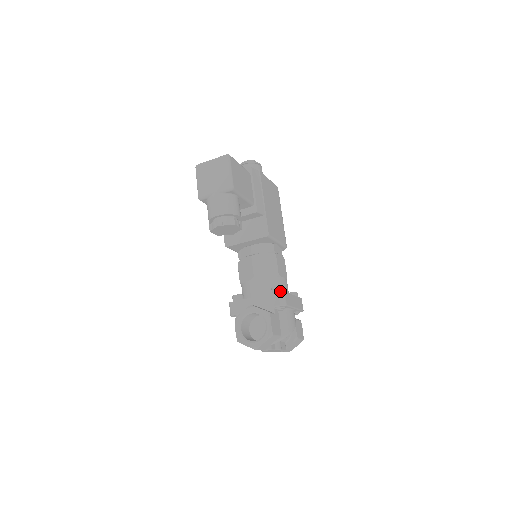
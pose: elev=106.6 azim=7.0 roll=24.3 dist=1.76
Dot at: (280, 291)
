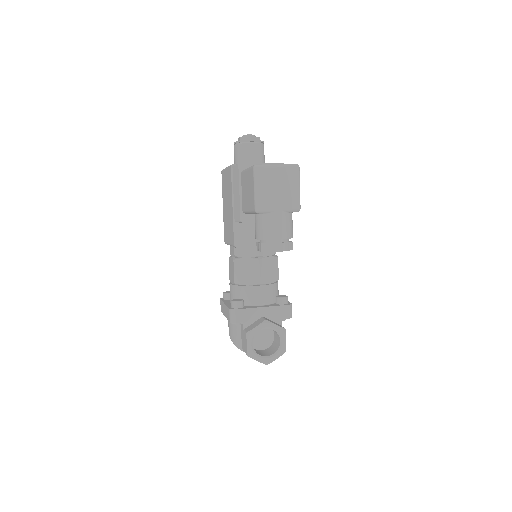
Dot at: (287, 302)
